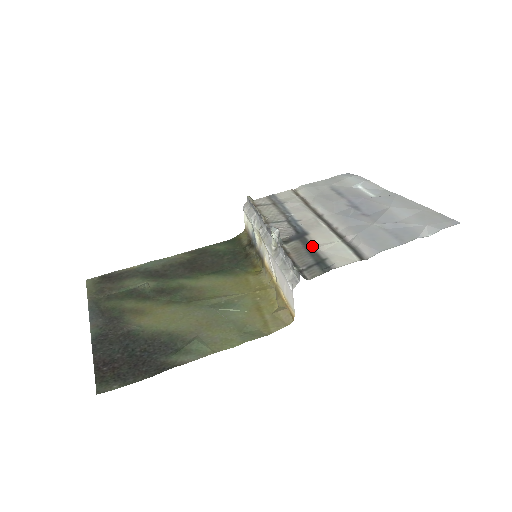
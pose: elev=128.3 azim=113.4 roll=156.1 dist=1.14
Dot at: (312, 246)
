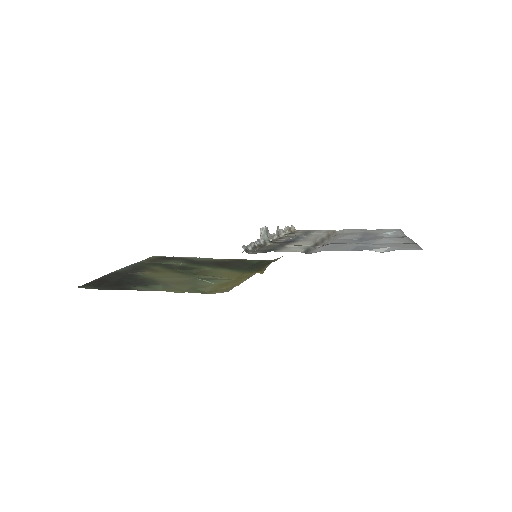
Dot at: (285, 245)
